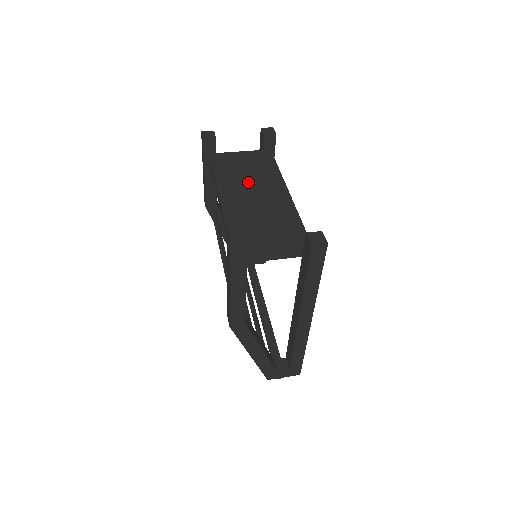
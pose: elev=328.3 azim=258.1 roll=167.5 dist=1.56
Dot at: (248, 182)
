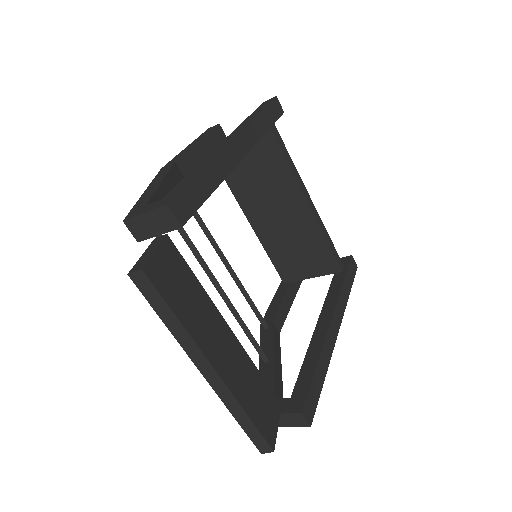
Dot at: occluded
